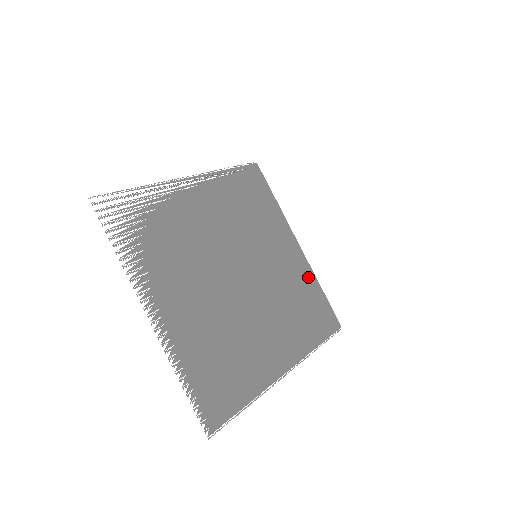
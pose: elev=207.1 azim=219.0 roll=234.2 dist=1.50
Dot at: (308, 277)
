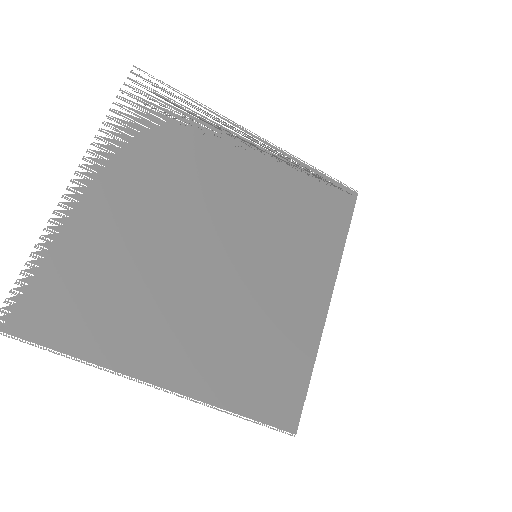
Dot at: (305, 340)
